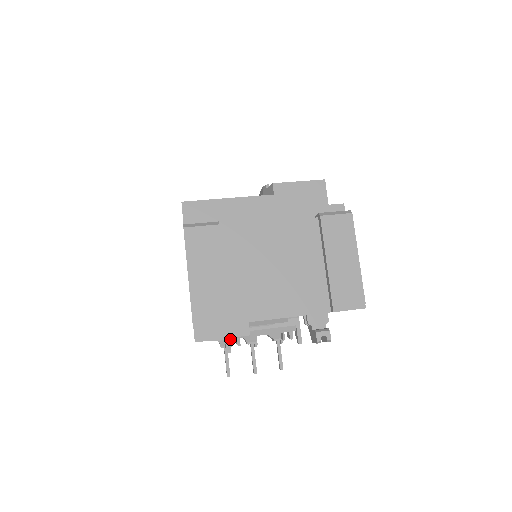
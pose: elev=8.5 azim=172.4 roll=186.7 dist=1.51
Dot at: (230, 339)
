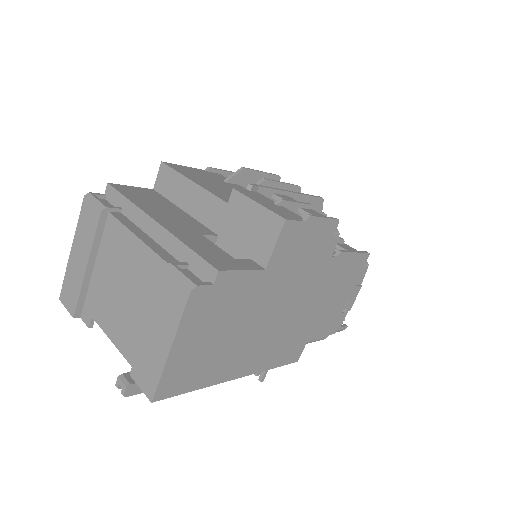
Dot at: occluded
